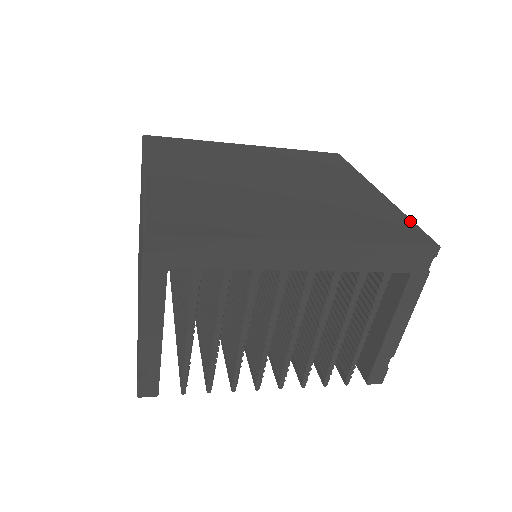
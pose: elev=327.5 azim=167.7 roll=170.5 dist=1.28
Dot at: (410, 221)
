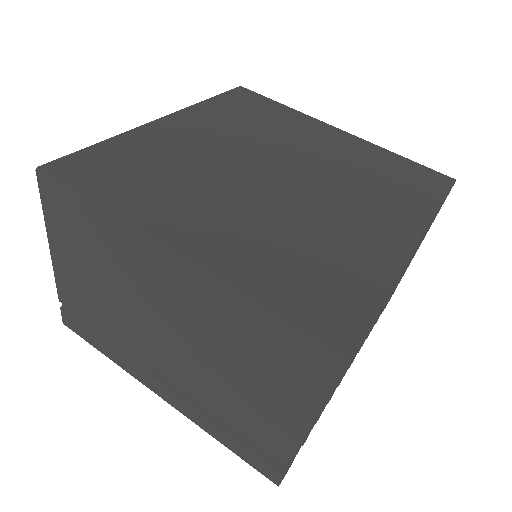
Dot at: (409, 160)
